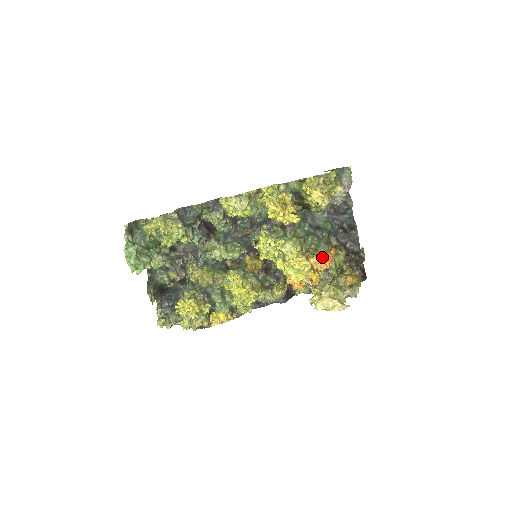
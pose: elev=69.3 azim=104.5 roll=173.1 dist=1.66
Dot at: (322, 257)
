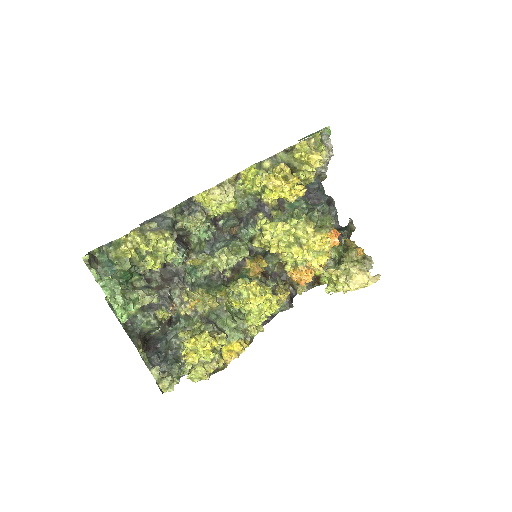
Dot at: (328, 234)
